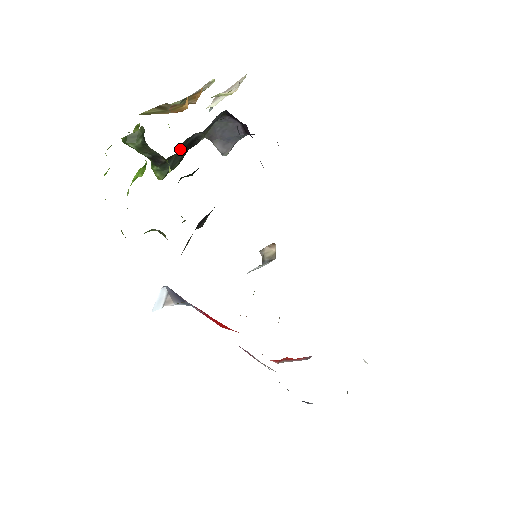
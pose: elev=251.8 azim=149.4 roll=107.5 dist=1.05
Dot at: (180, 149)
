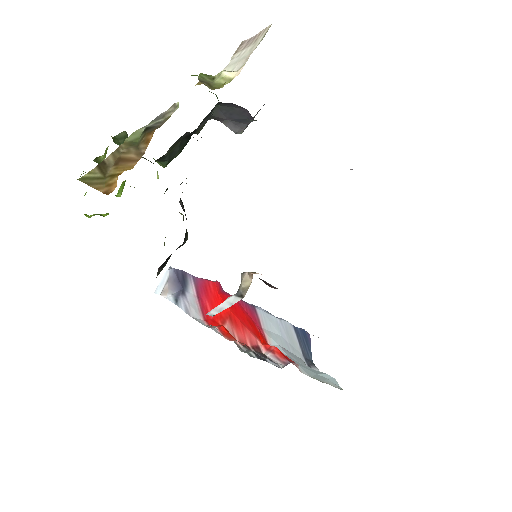
Dot at: (173, 146)
